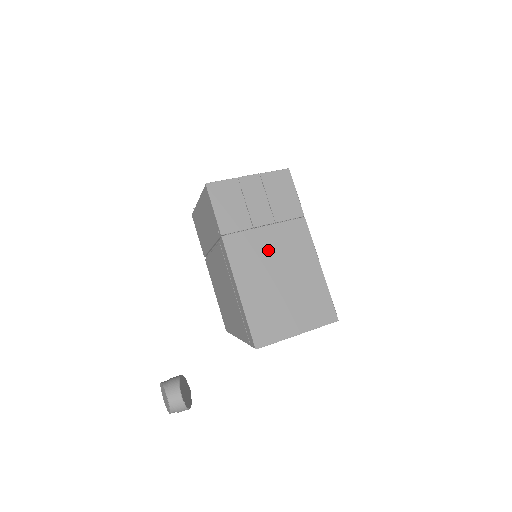
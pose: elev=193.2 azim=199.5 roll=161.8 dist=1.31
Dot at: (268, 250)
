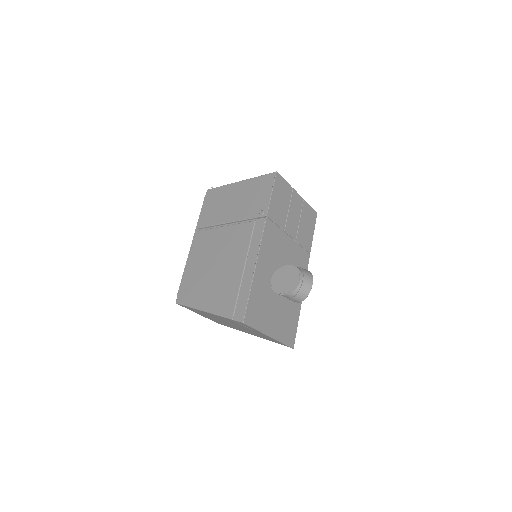
Dot at: (284, 255)
